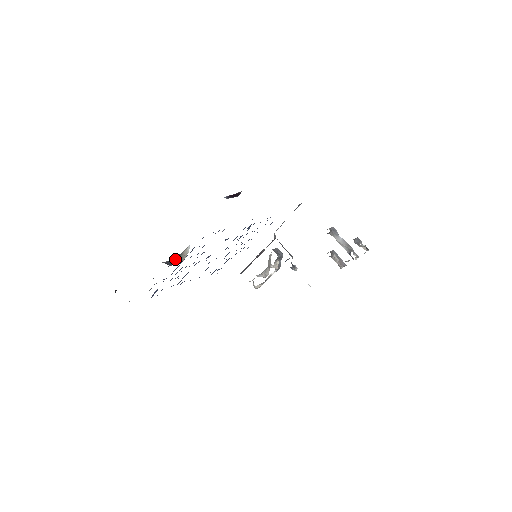
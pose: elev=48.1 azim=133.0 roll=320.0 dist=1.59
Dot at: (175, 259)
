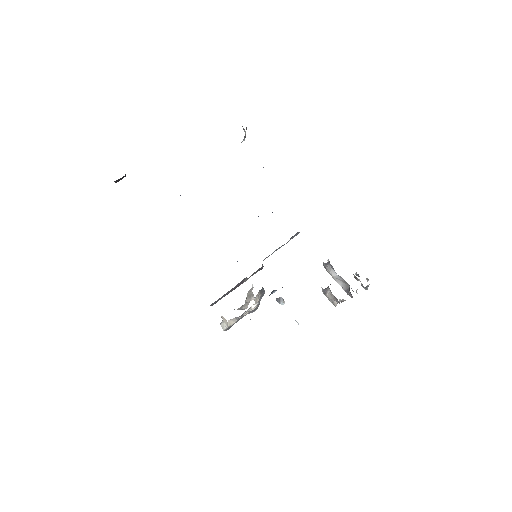
Dot at: occluded
